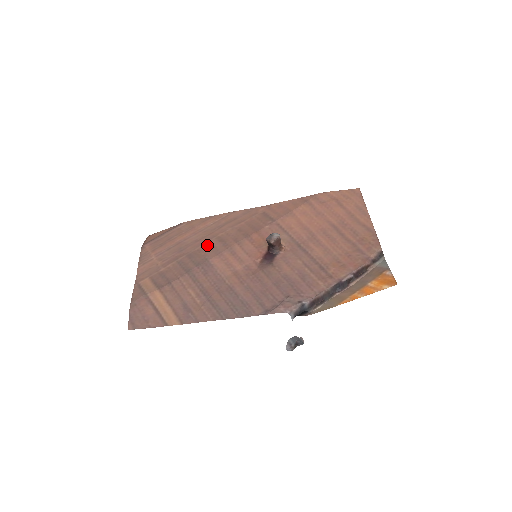
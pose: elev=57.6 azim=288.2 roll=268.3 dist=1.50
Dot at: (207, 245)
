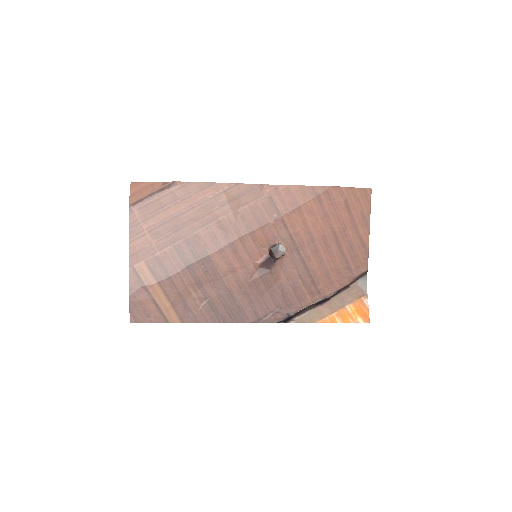
Dot at: (207, 231)
